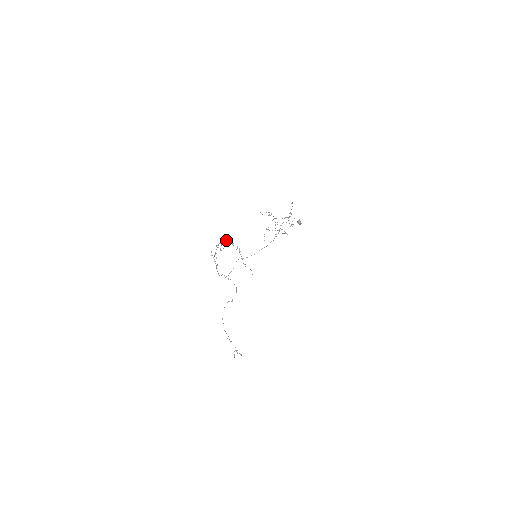
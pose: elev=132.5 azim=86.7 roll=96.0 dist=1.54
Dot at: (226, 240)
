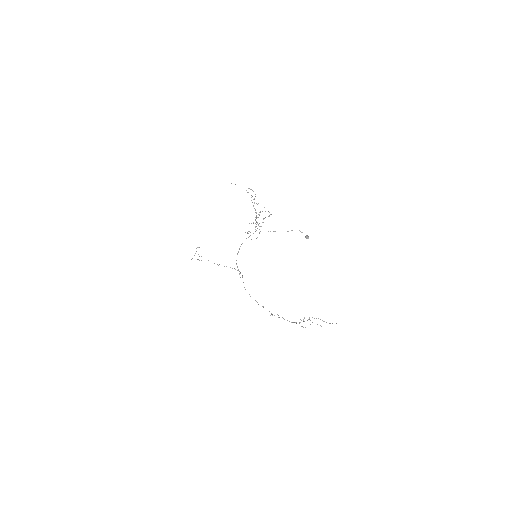
Dot at: (304, 321)
